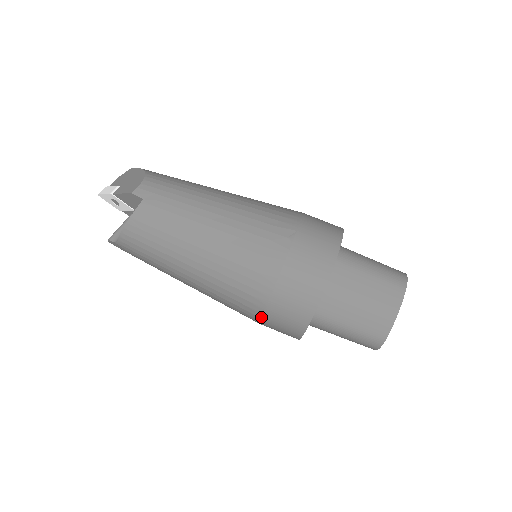
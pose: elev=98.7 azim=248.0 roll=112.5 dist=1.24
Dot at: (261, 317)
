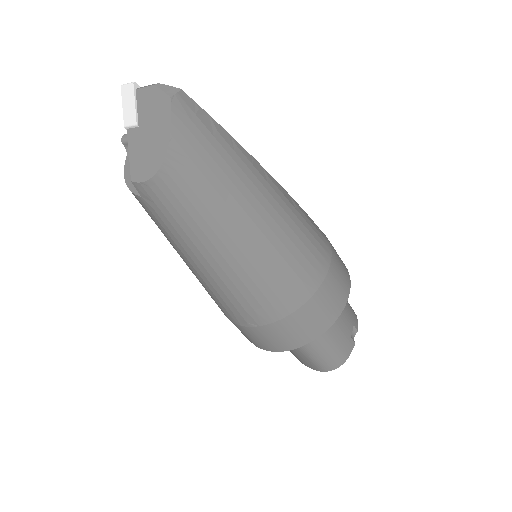
Dot at: occluded
